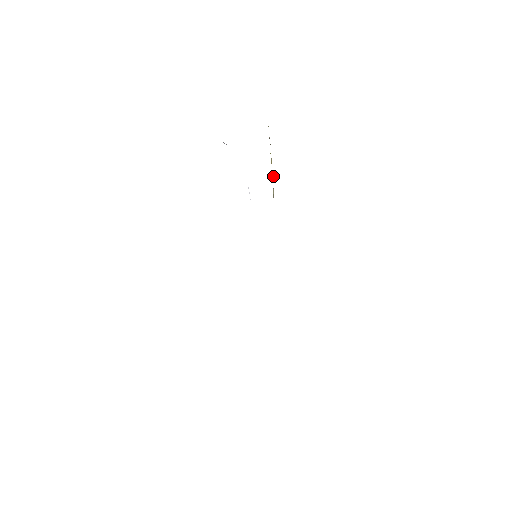
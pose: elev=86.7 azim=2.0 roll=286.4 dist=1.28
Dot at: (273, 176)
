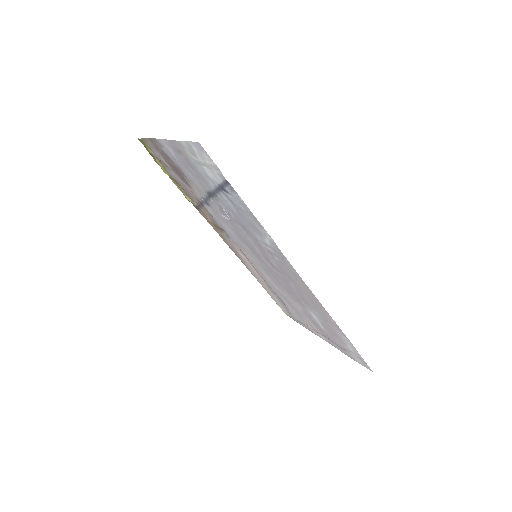
Dot at: (175, 184)
